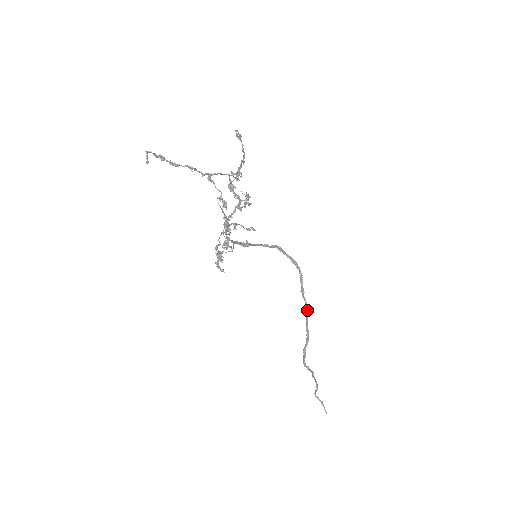
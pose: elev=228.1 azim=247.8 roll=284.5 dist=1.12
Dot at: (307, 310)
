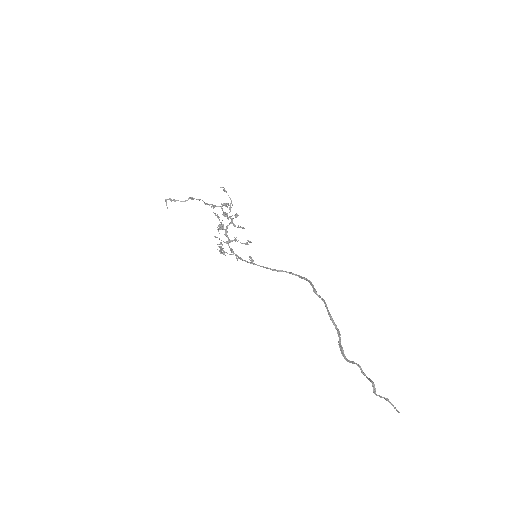
Dot at: (325, 303)
